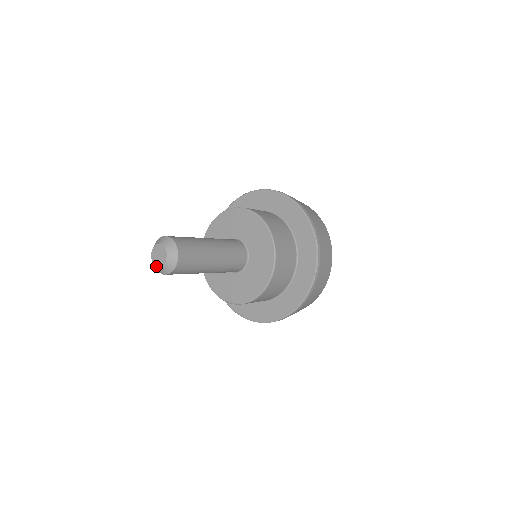
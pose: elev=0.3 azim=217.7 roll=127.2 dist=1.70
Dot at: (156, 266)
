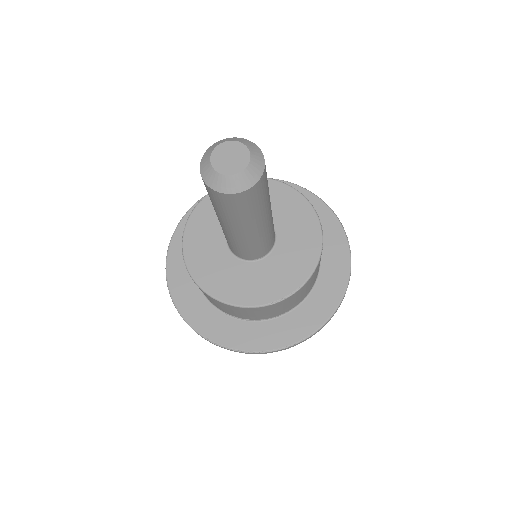
Dot at: (231, 174)
